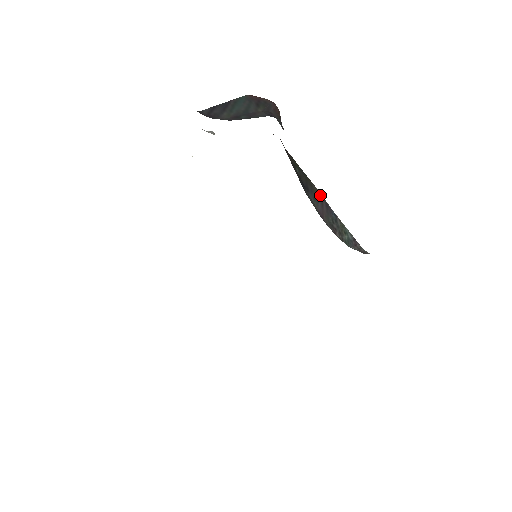
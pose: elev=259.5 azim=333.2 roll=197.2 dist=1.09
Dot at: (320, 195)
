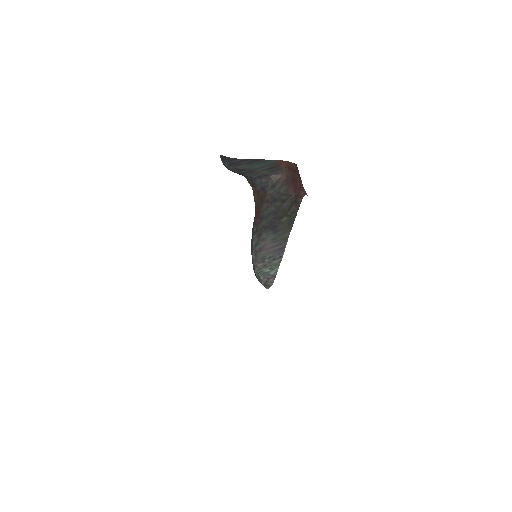
Dot at: (286, 241)
